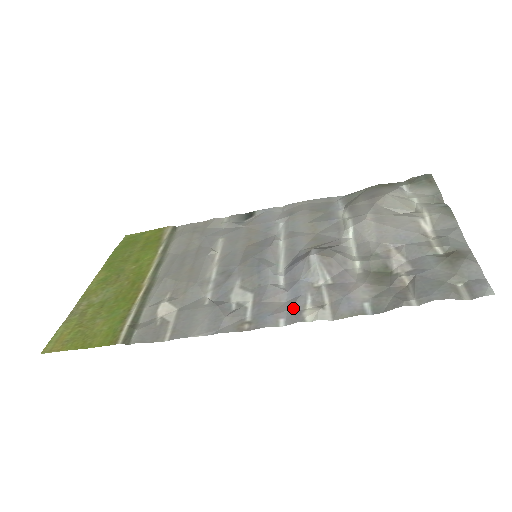
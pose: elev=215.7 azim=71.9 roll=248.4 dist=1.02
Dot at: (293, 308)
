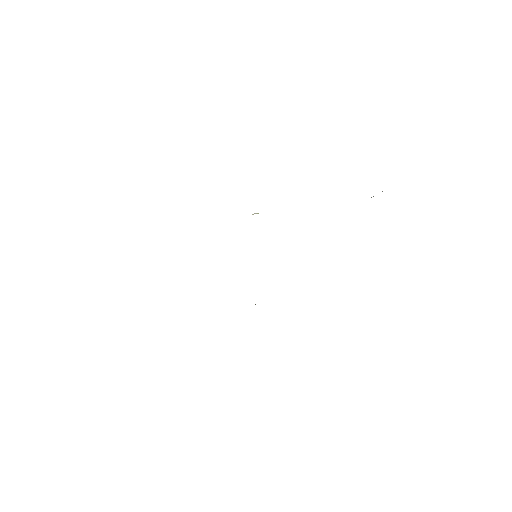
Dot at: occluded
